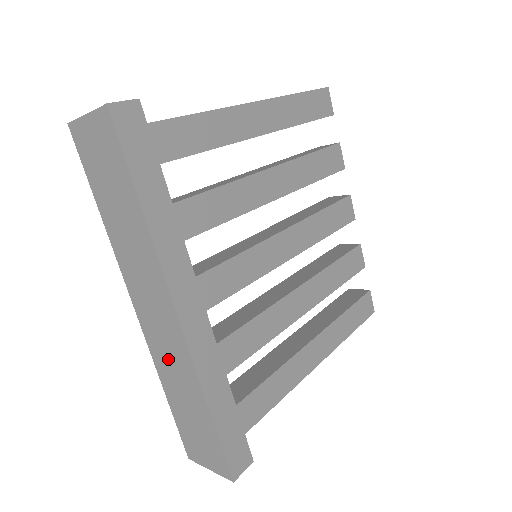
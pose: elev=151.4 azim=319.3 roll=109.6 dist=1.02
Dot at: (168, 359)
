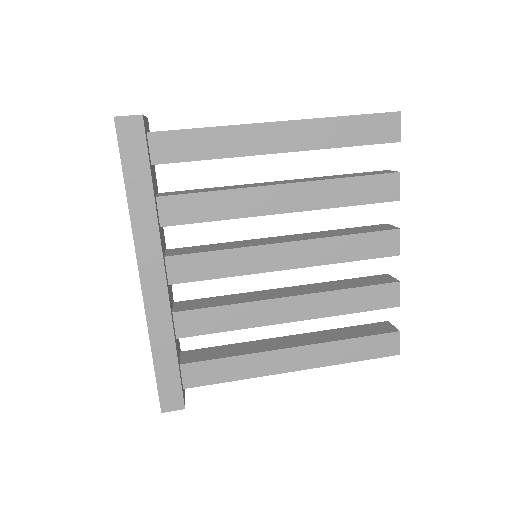
Dot at: occluded
